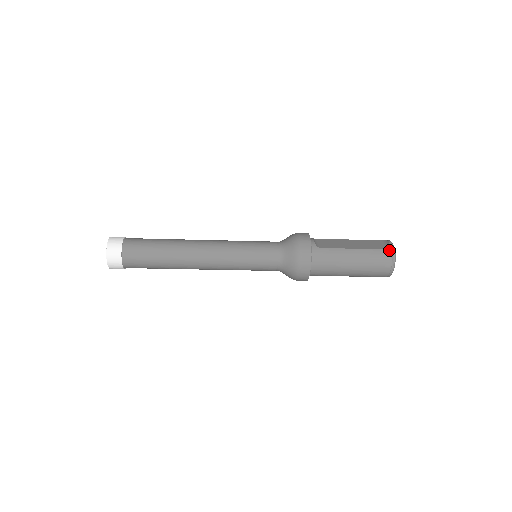
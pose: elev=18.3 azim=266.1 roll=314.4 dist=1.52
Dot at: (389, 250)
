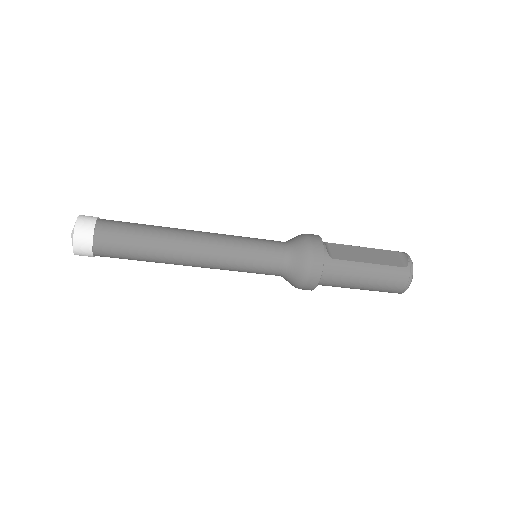
Dot at: (407, 268)
